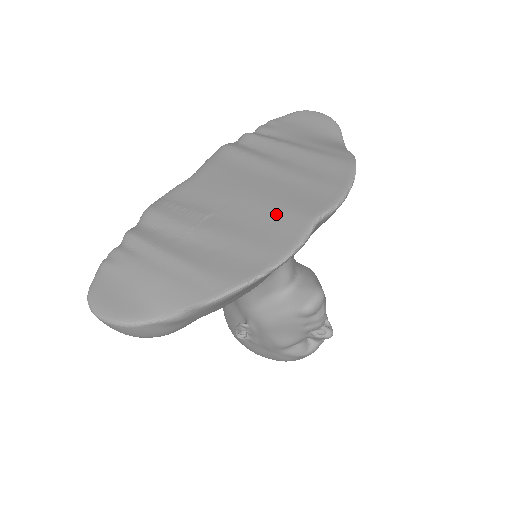
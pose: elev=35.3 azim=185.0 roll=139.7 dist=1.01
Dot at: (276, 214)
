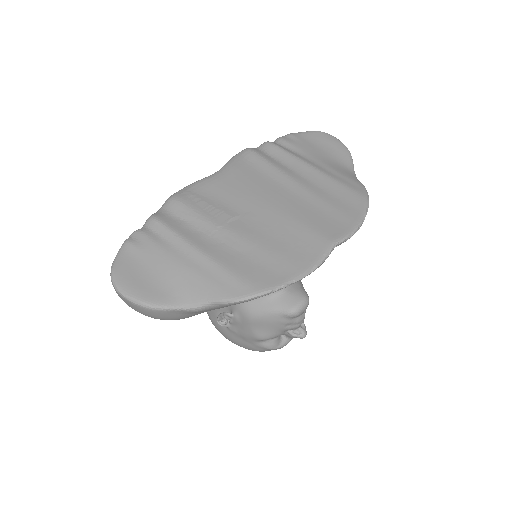
Dot at: (298, 231)
